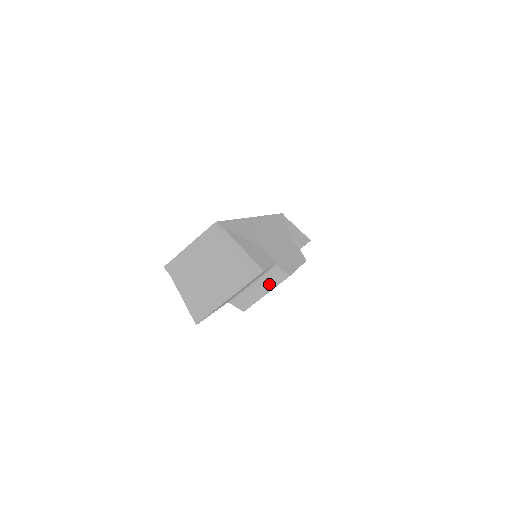
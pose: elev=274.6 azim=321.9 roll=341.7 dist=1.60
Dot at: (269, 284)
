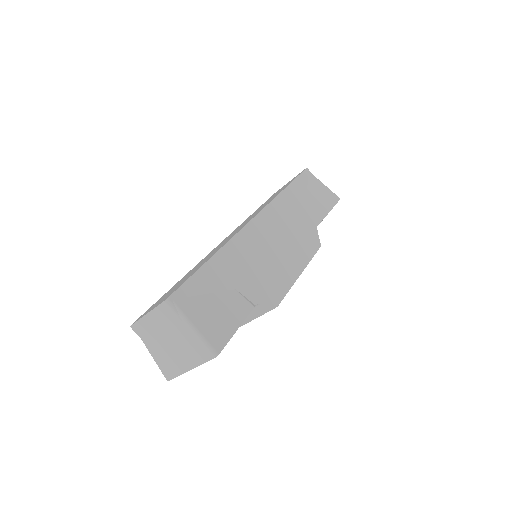
Dot at: (255, 313)
